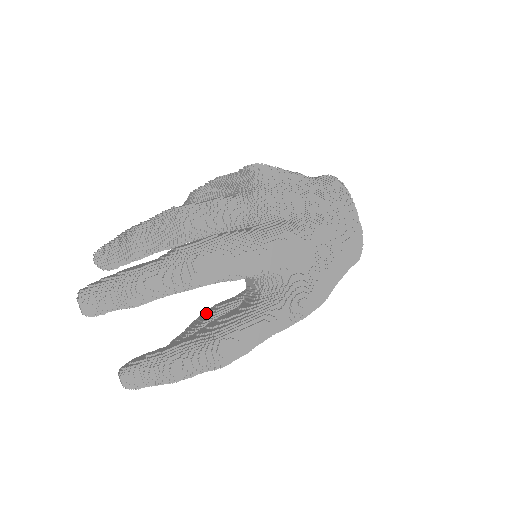
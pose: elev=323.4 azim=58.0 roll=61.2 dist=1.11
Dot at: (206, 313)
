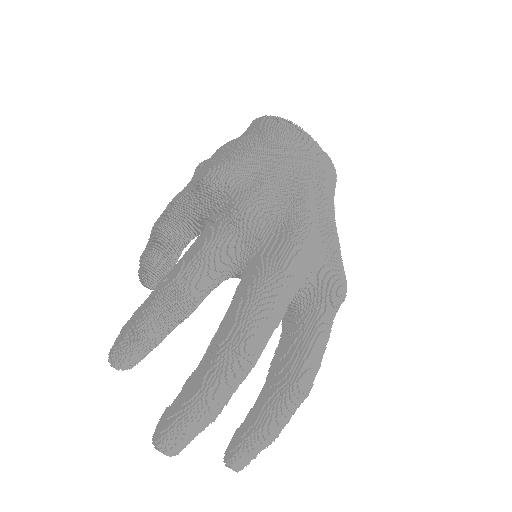
Dot at: occluded
